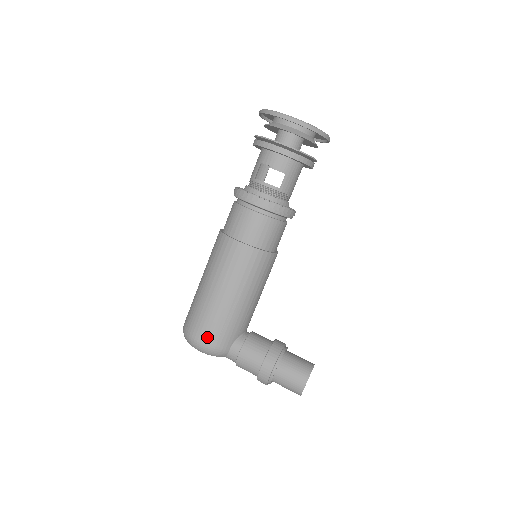
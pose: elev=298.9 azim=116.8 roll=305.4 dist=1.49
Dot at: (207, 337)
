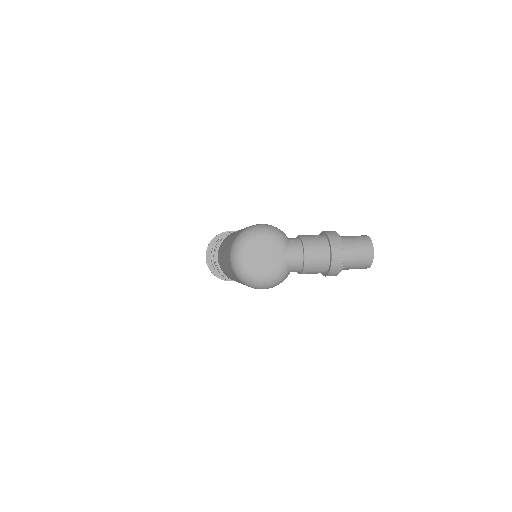
Dot at: occluded
